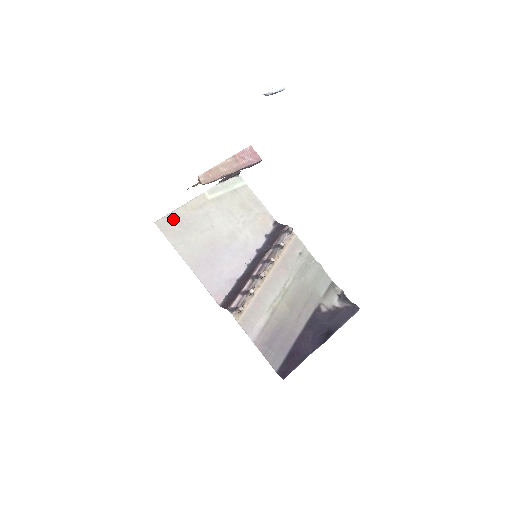
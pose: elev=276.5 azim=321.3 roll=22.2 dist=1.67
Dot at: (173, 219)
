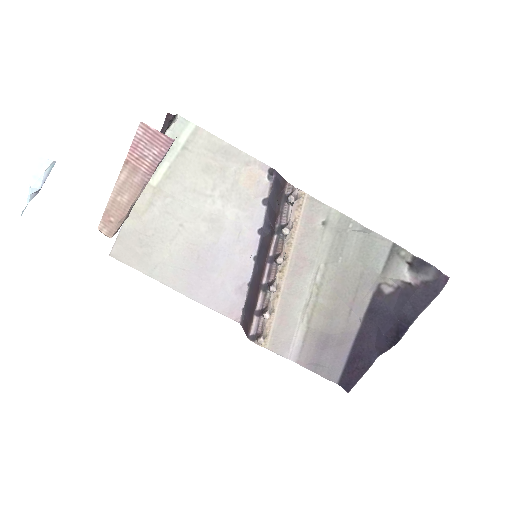
Dot at: (127, 240)
